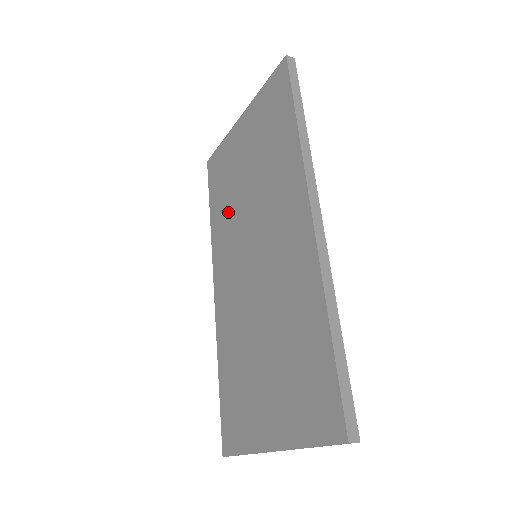
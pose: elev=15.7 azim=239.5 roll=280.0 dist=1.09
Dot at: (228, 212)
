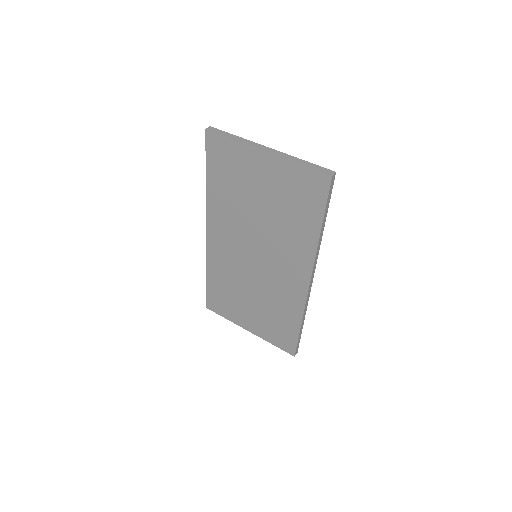
Dot at: (232, 205)
